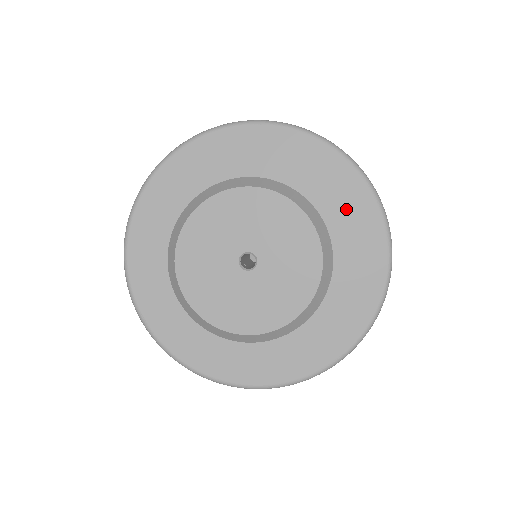
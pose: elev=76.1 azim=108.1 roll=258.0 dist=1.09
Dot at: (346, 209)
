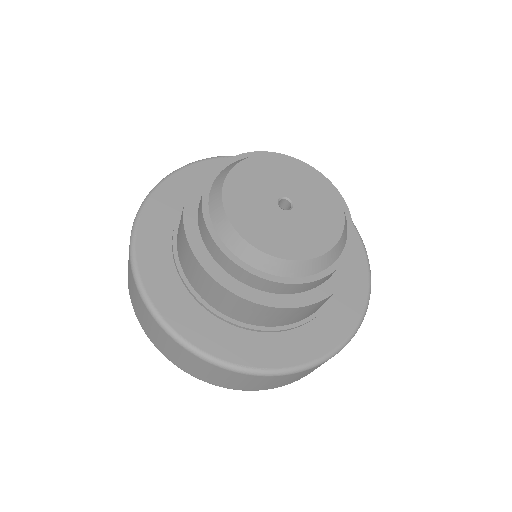
Dot at: occluded
